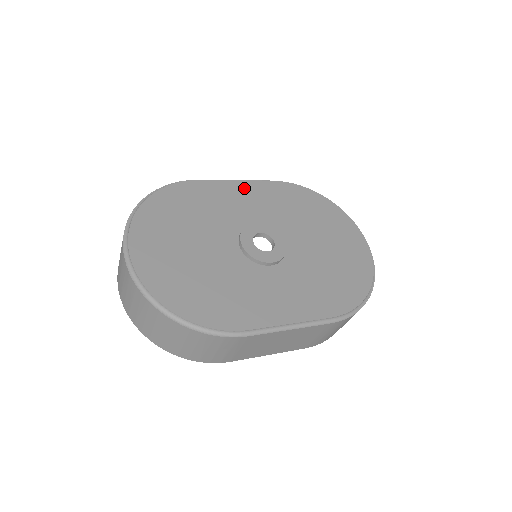
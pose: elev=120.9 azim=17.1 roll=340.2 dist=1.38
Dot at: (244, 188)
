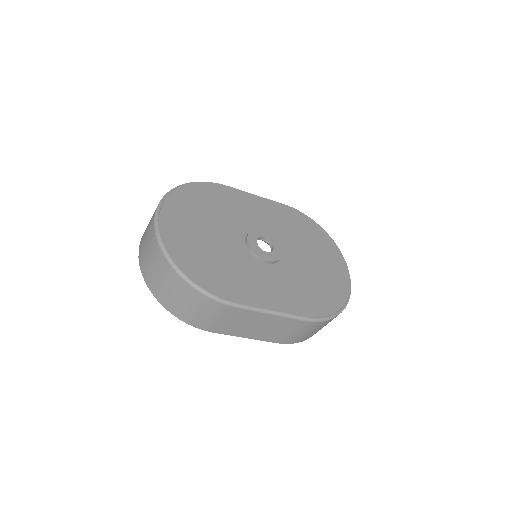
Dot at: (260, 202)
